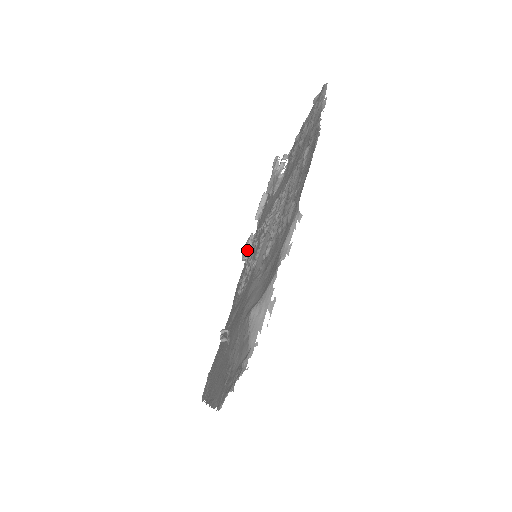
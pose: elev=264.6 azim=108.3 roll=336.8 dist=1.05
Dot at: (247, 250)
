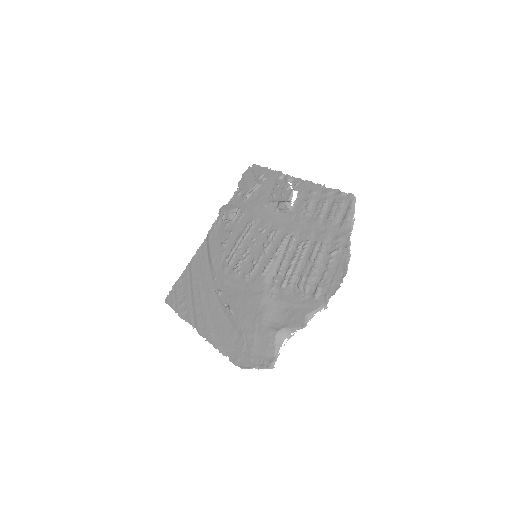
Dot at: (231, 219)
